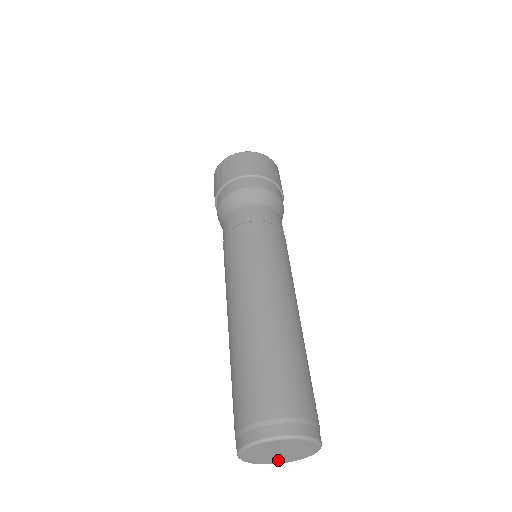
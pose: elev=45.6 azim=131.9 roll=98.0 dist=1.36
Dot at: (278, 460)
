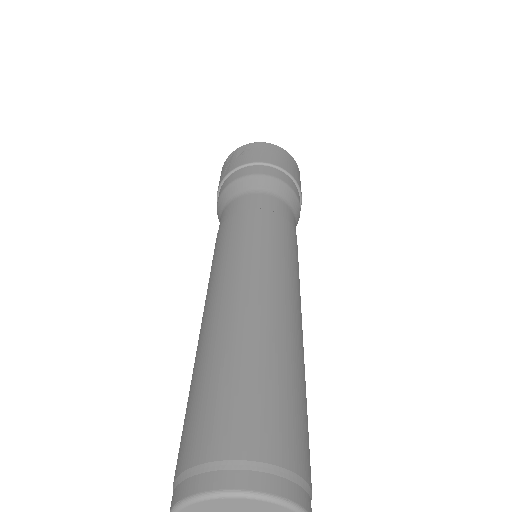
Dot at: out of frame
